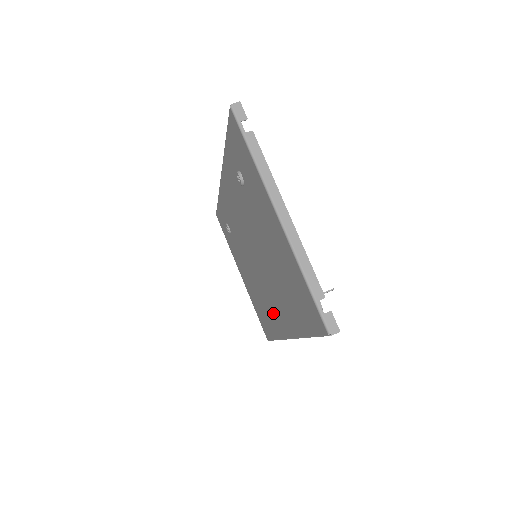
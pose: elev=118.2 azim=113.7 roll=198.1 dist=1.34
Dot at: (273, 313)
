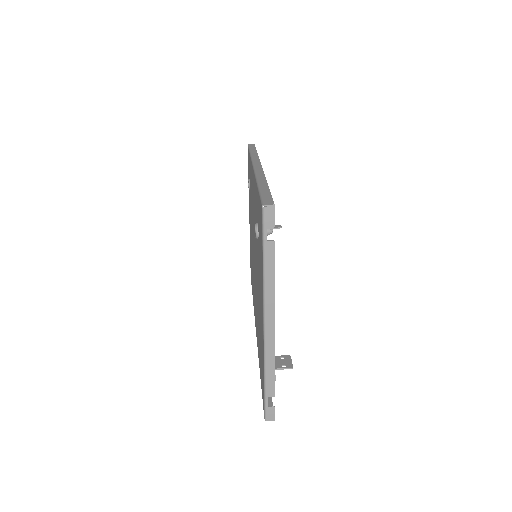
Dot at: occluded
